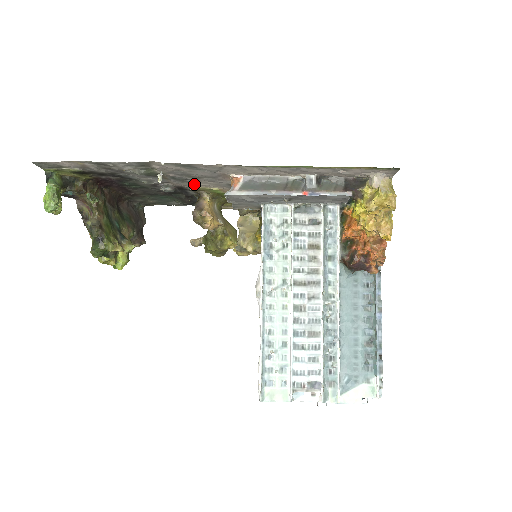
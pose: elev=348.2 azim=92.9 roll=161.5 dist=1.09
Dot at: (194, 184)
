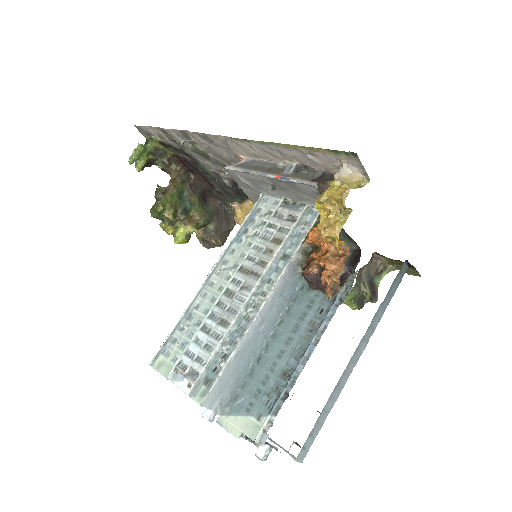
Dot at: occluded
